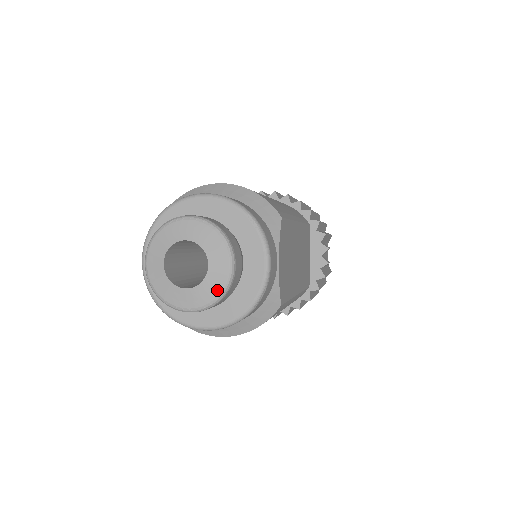
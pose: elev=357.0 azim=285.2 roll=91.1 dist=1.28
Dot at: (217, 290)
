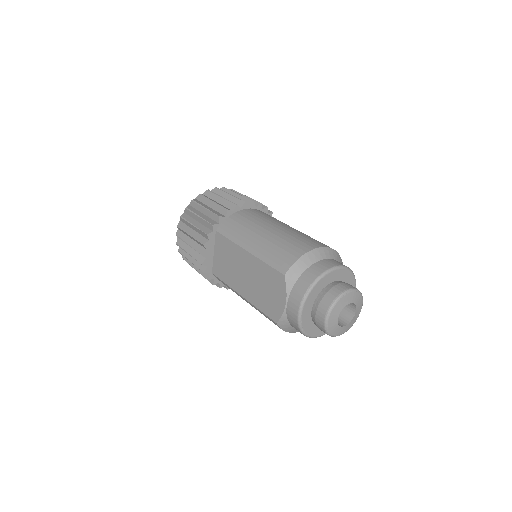
Dot at: (355, 321)
